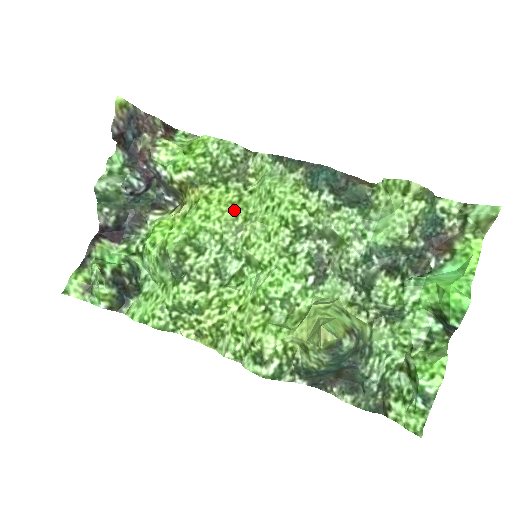
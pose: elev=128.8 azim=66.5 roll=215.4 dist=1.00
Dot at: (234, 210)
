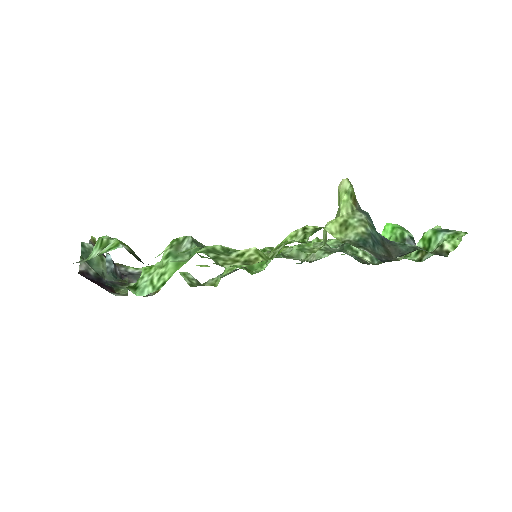
Dot at: occluded
